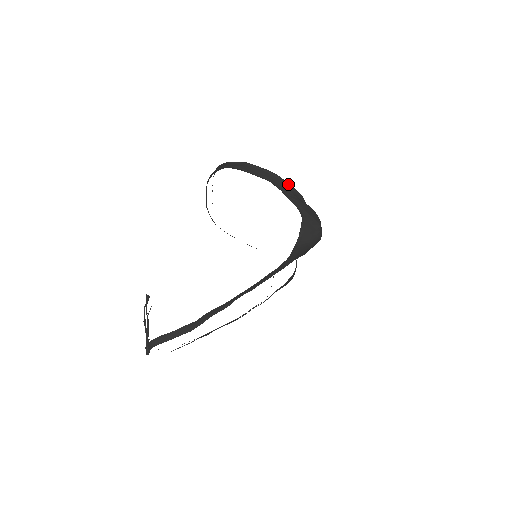
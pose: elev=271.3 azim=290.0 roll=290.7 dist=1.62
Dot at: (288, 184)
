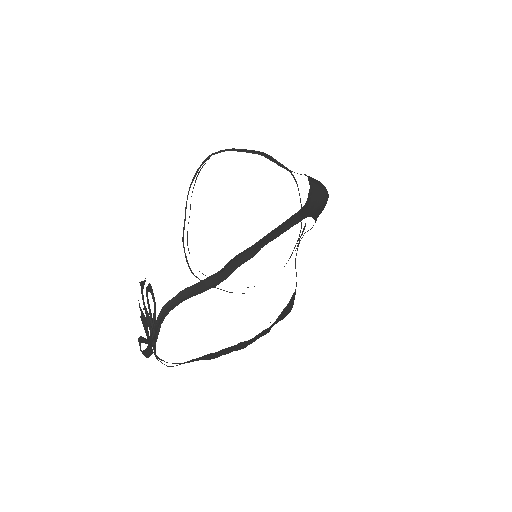
Dot at: (279, 162)
